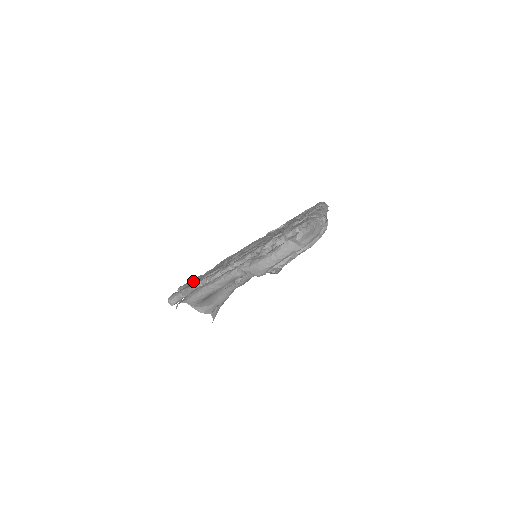
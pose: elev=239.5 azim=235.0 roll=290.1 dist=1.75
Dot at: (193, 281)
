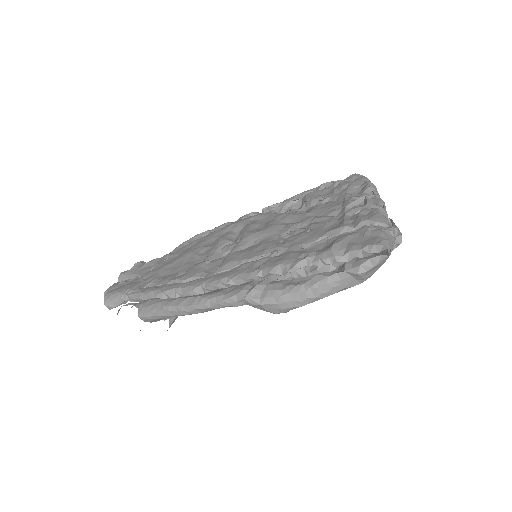
Dot at: (145, 271)
